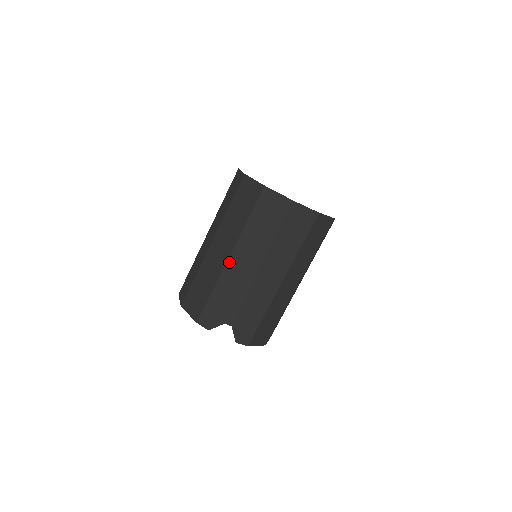
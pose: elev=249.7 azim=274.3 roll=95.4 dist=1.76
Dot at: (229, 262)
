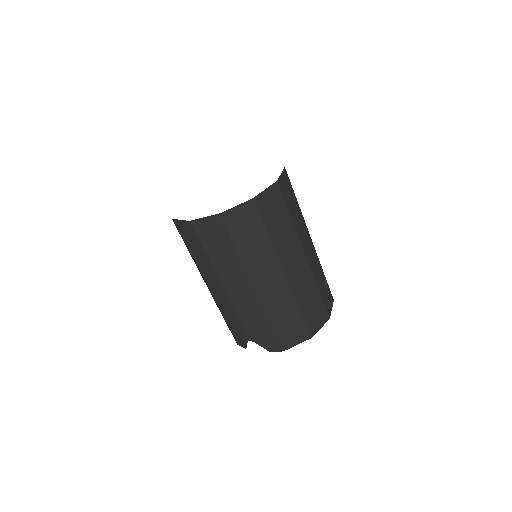
Dot at: (210, 291)
